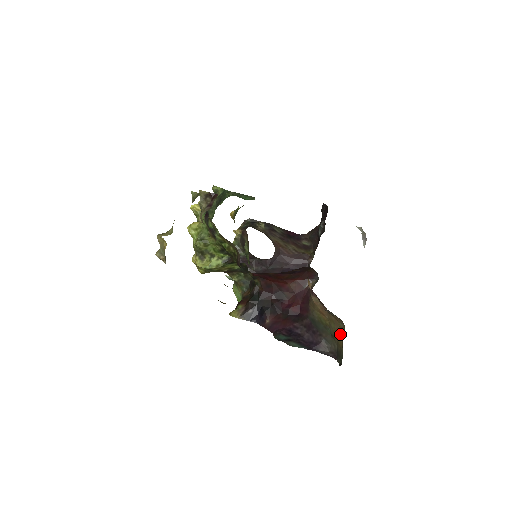
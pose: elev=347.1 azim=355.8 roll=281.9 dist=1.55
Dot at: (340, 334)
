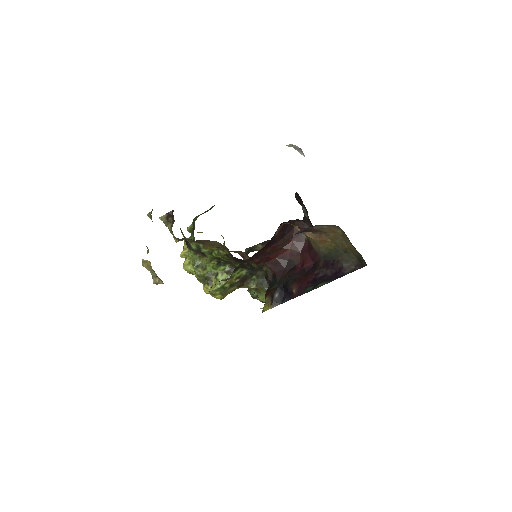
Dot at: (346, 241)
